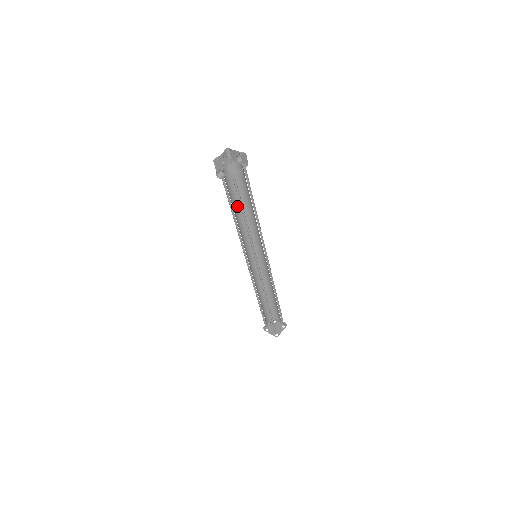
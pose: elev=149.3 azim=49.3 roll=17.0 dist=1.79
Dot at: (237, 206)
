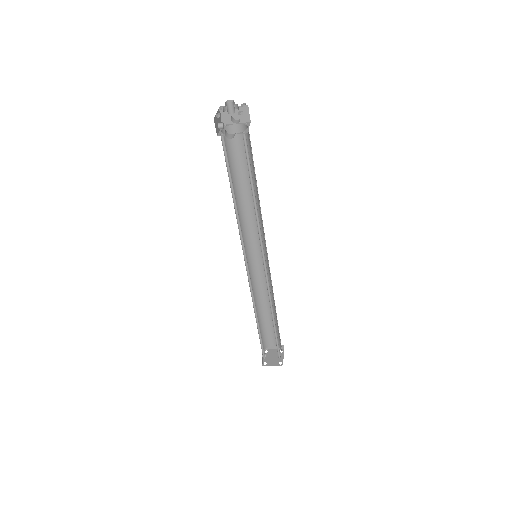
Dot at: occluded
